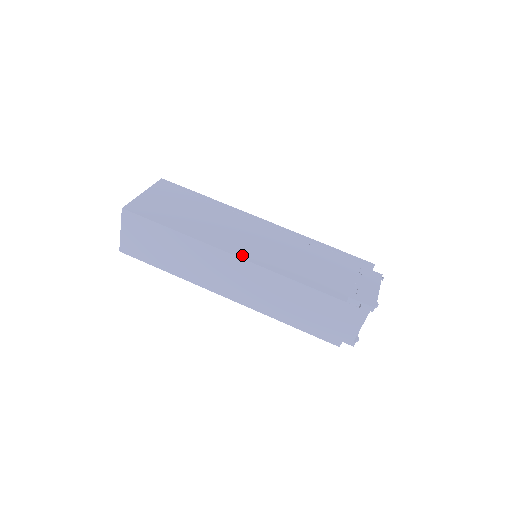
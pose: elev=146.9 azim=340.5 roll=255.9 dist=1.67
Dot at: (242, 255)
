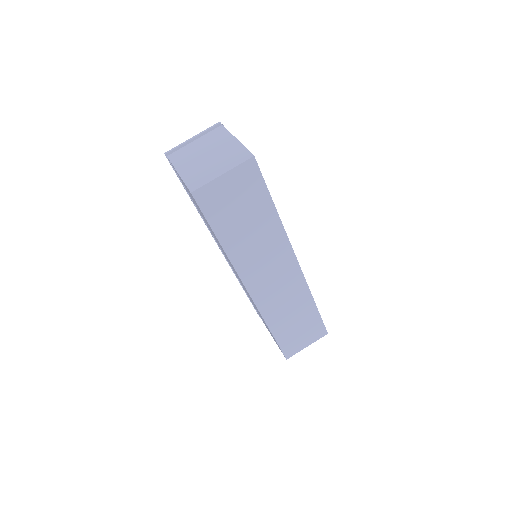
Dot at: occluded
